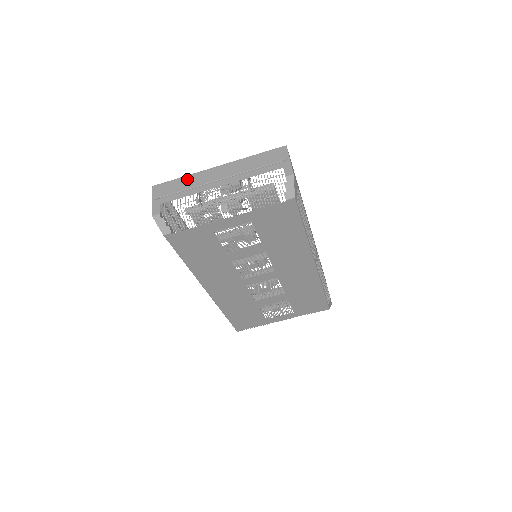
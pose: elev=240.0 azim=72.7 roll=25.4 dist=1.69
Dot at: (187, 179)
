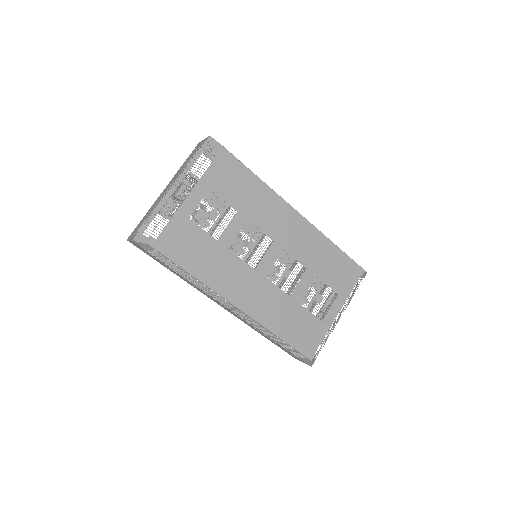
Dot at: (147, 212)
